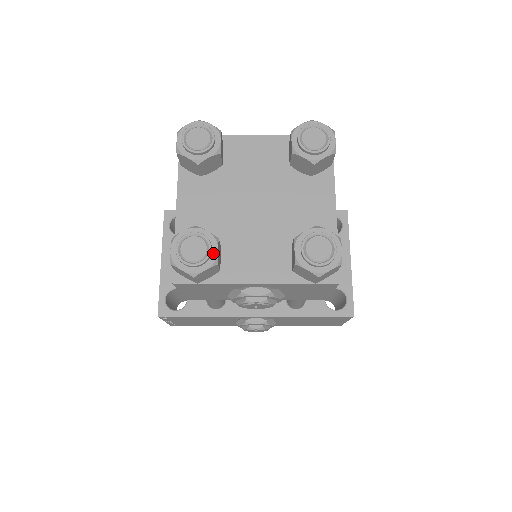
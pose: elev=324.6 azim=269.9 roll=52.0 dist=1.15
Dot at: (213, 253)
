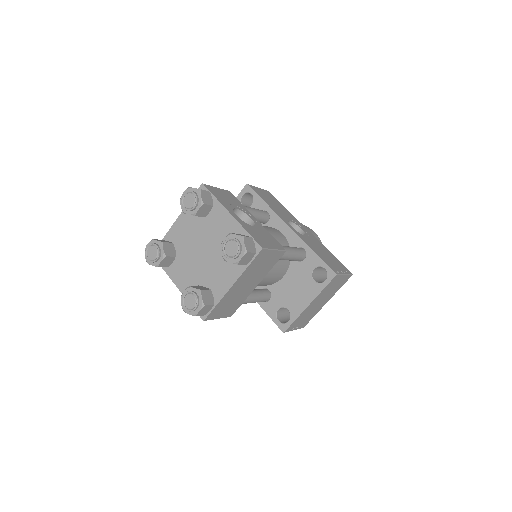
Dot at: (158, 261)
